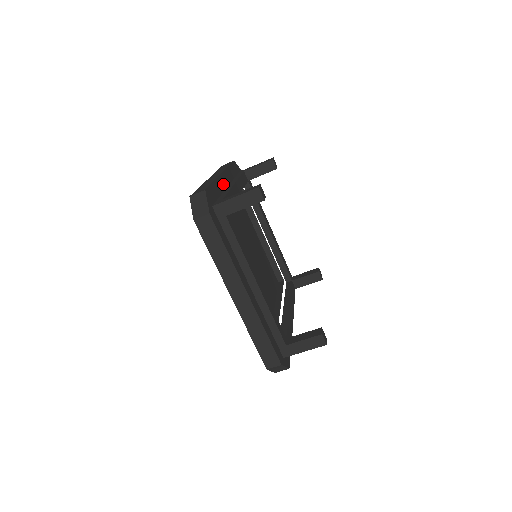
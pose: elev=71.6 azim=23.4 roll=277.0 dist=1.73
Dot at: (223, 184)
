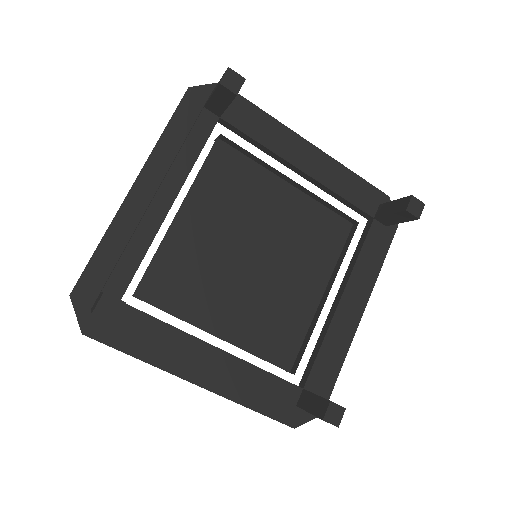
Dot at: (135, 211)
